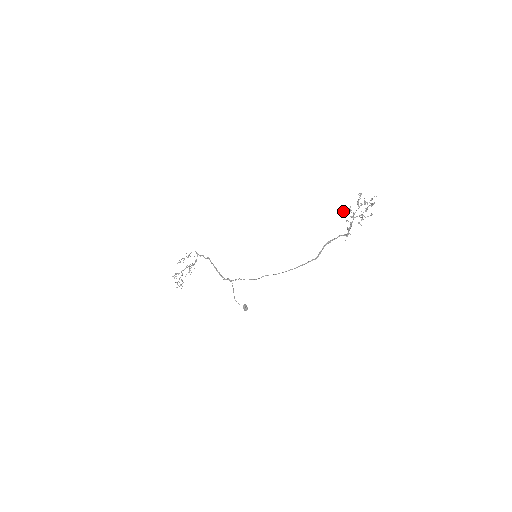
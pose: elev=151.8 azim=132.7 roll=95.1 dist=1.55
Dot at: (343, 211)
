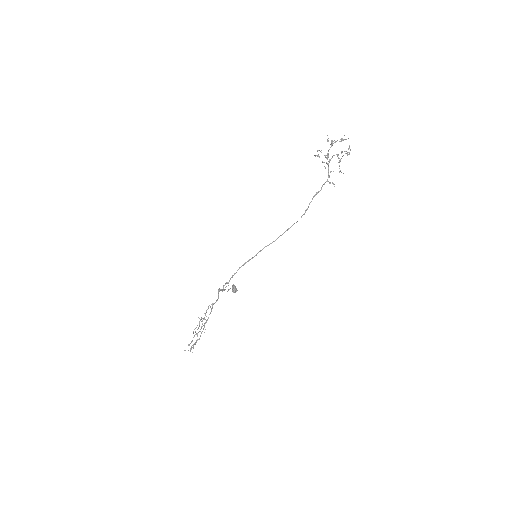
Dot at: (317, 155)
